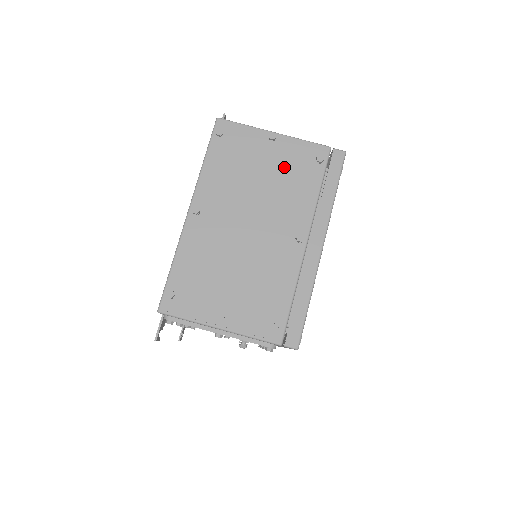
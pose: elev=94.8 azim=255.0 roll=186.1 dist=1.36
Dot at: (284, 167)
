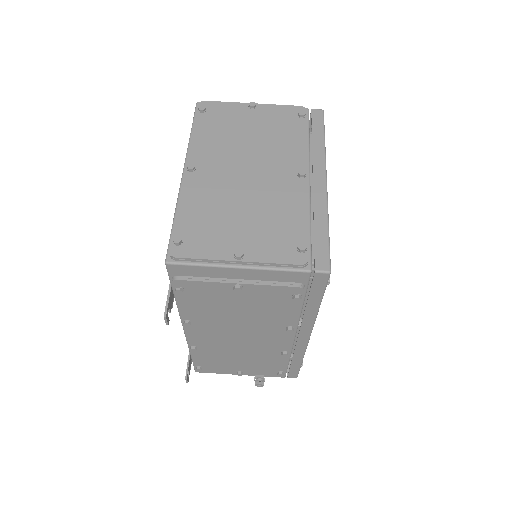
Dot at: (270, 125)
